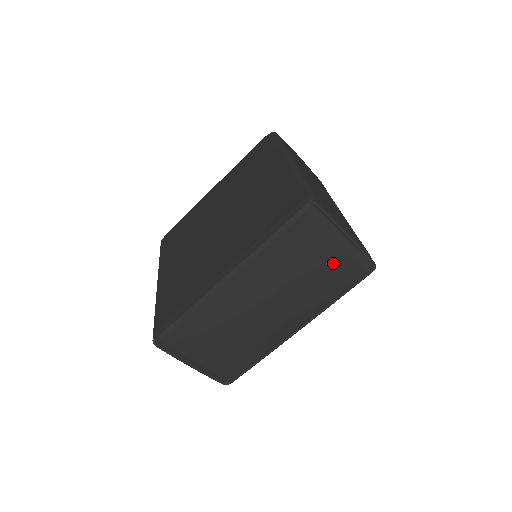
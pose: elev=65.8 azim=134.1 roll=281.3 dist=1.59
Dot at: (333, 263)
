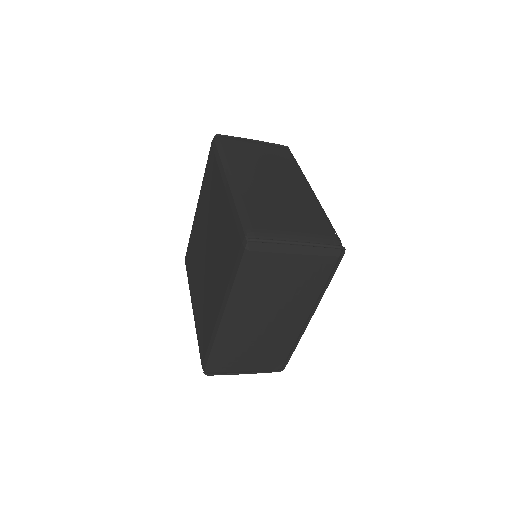
Dot at: (302, 268)
